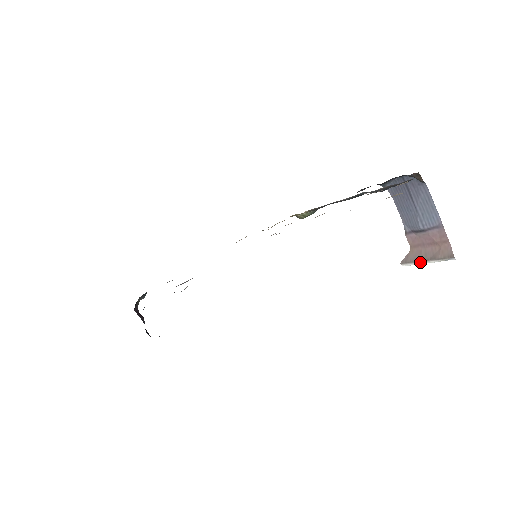
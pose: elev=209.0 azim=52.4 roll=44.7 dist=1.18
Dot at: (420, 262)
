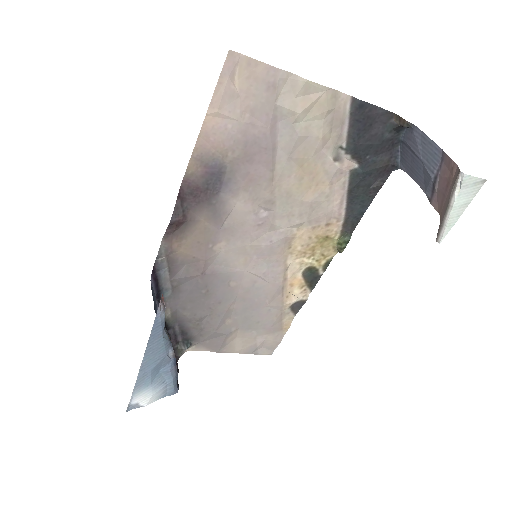
Dot at: (446, 217)
